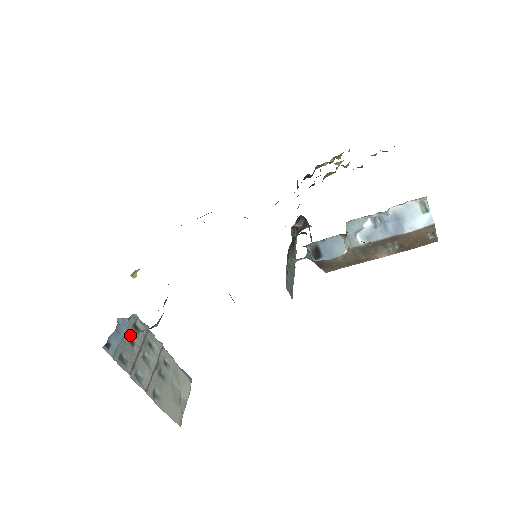
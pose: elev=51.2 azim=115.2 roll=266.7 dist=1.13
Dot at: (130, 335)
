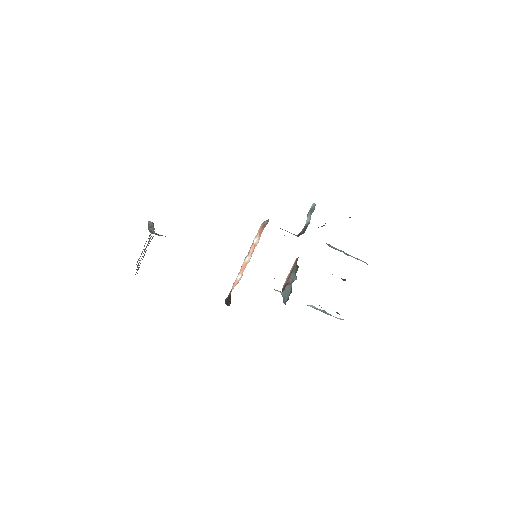
Dot at: occluded
